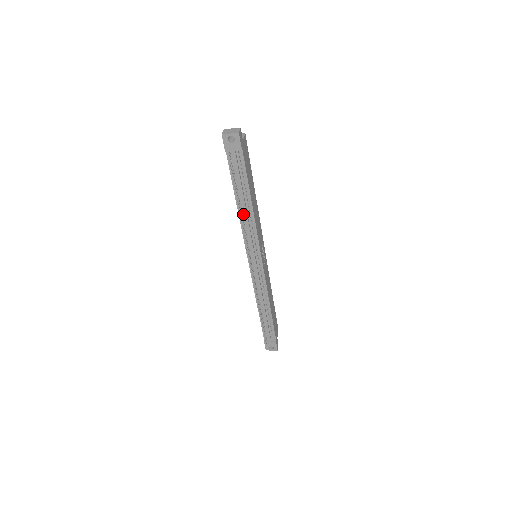
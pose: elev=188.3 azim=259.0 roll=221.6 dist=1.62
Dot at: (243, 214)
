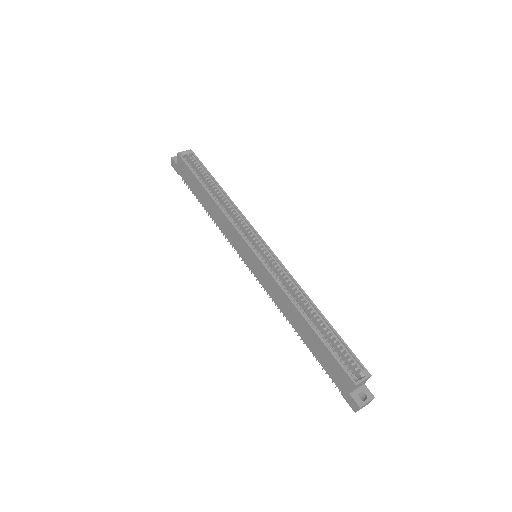
Dot at: occluded
